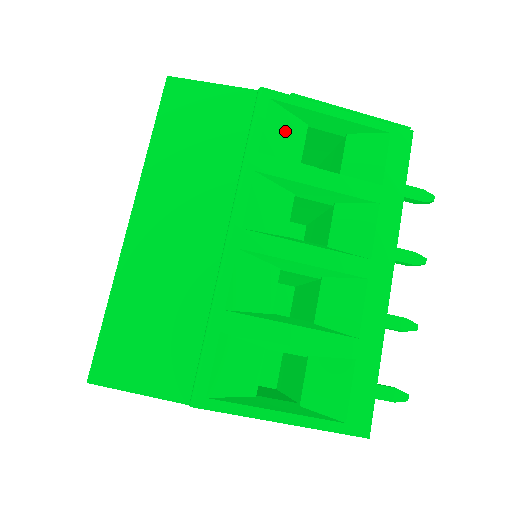
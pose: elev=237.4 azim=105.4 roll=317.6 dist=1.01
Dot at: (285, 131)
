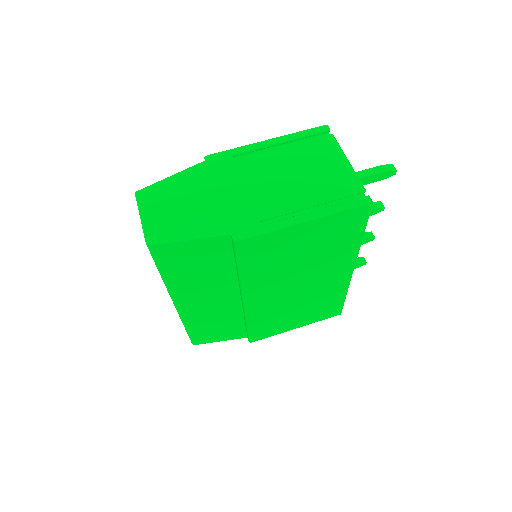
Dot at: occluded
